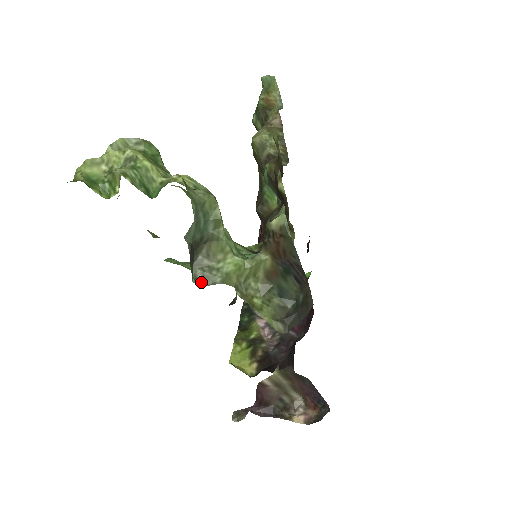
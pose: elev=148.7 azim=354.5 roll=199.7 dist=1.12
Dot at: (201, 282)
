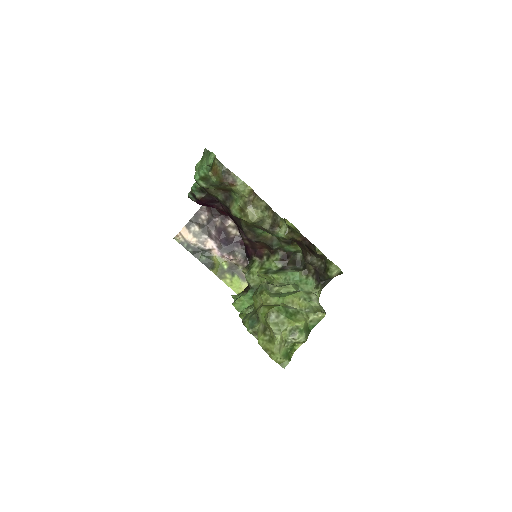
Dot at: occluded
